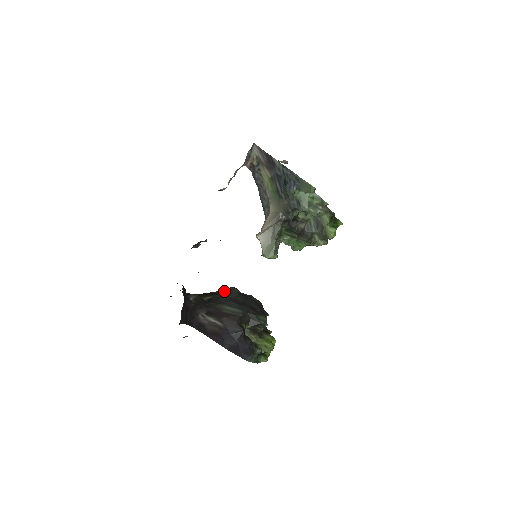
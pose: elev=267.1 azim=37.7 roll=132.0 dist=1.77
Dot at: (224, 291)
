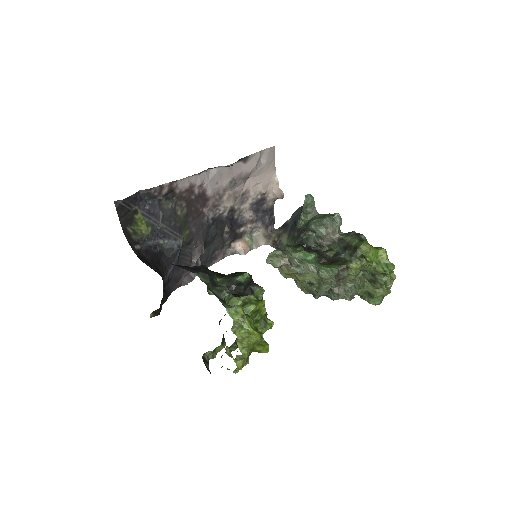
Dot at: occluded
